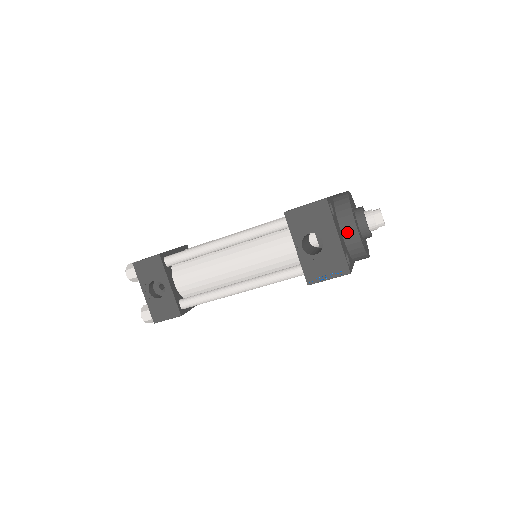
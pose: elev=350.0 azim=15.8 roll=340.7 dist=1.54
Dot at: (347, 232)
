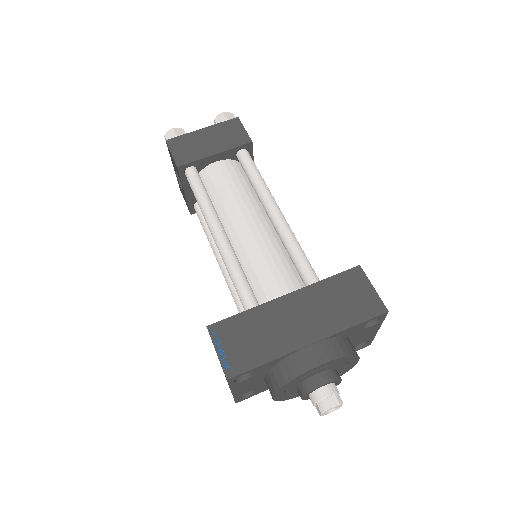
Dot at: (267, 386)
